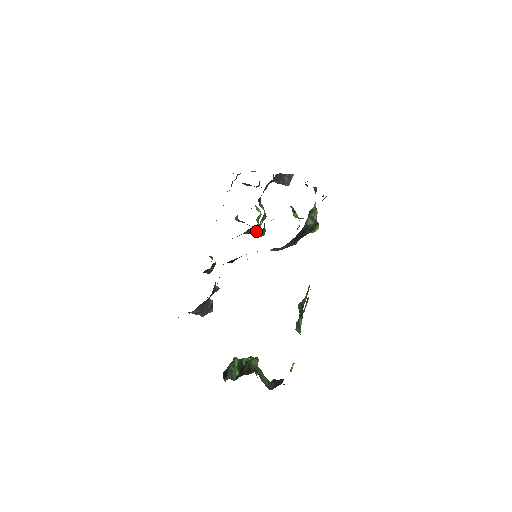
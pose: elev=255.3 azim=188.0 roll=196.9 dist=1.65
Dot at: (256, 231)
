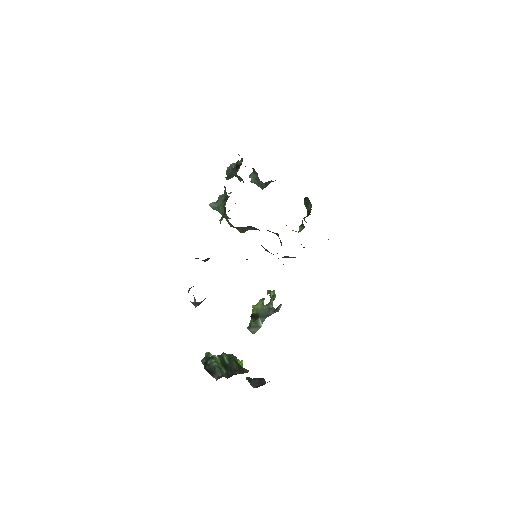
Dot at: (245, 228)
